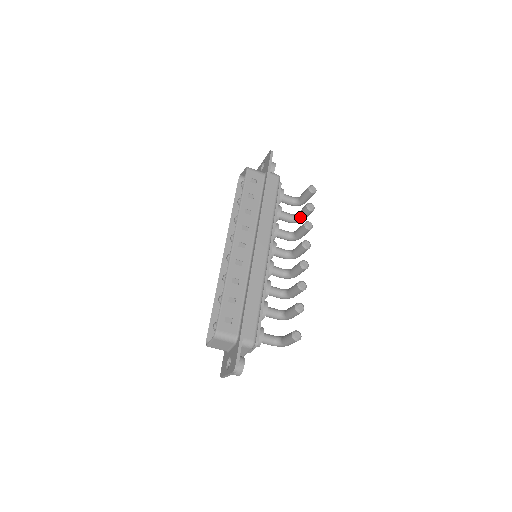
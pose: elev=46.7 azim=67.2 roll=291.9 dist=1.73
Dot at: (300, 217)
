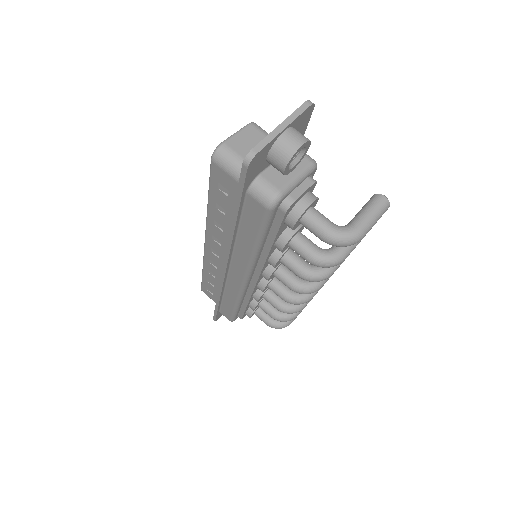
Dot at: occluded
